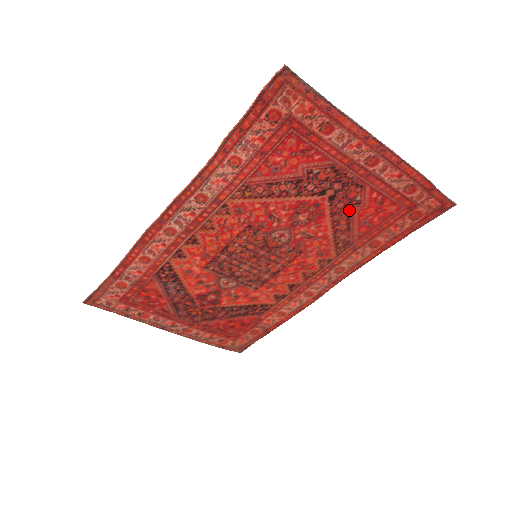
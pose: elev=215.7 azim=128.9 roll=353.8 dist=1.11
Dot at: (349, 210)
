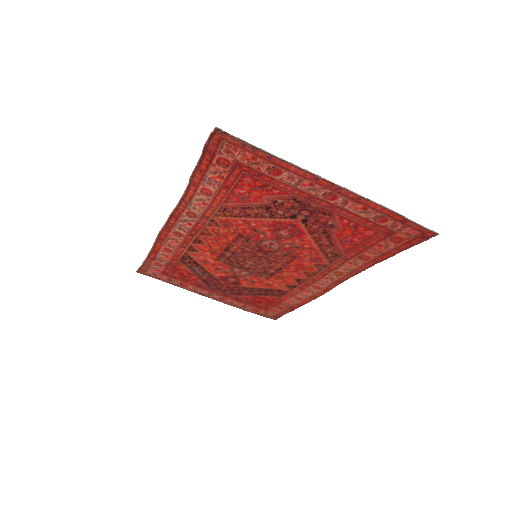
Dot at: (326, 231)
